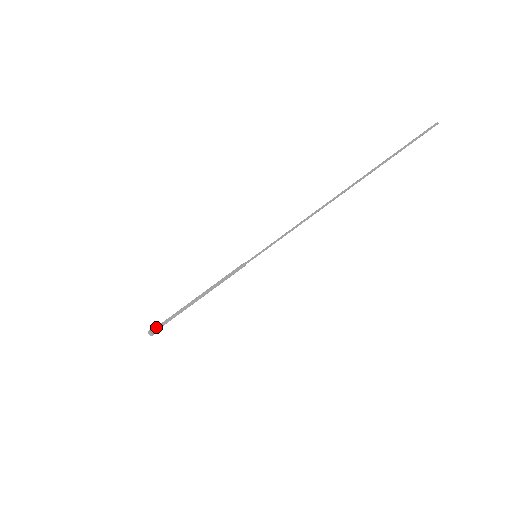
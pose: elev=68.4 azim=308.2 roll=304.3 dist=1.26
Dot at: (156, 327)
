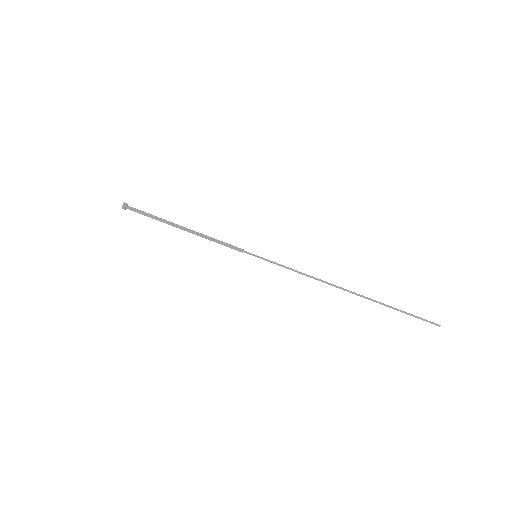
Dot at: (134, 208)
